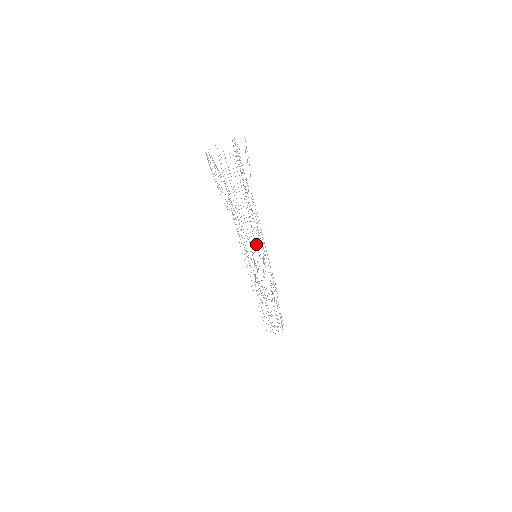
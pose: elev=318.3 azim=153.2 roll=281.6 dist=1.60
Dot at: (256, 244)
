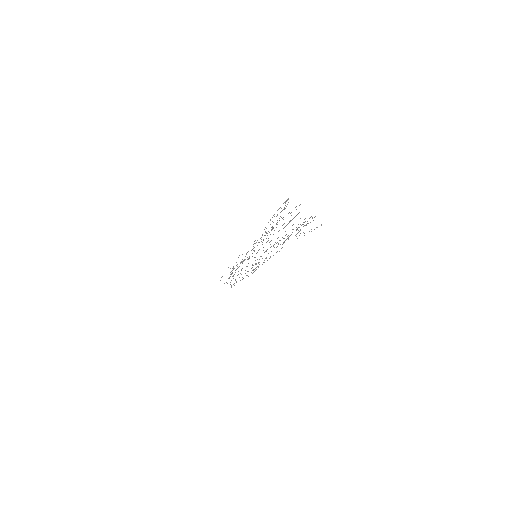
Dot at: occluded
